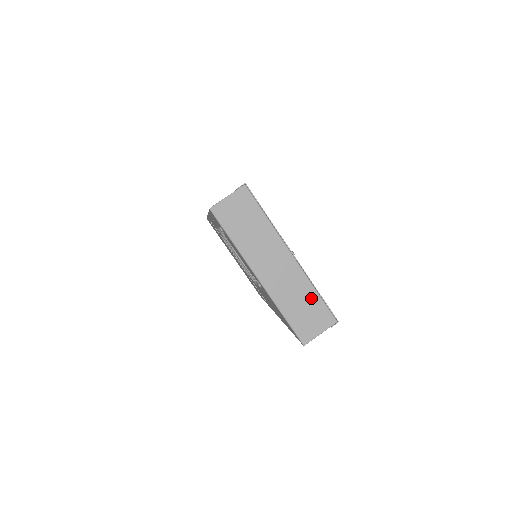
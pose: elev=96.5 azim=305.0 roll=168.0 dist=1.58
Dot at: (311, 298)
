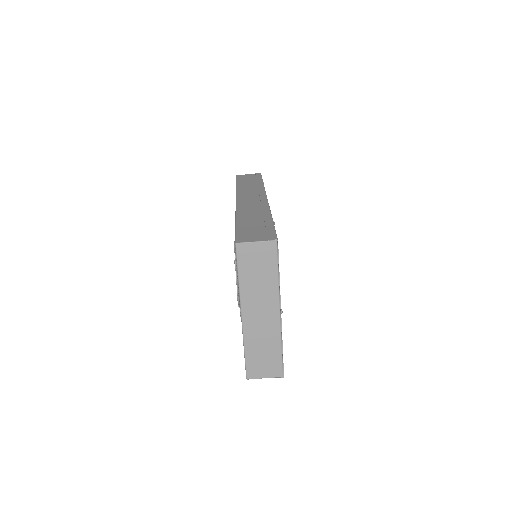
Dot at: (274, 351)
